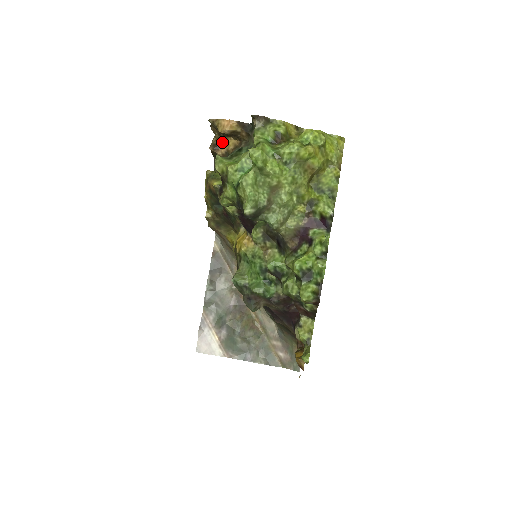
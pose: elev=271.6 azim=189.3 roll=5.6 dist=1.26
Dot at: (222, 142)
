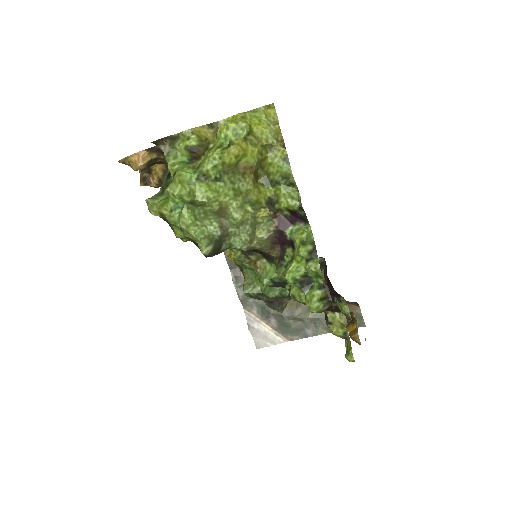
Dot at: (149, 172)
